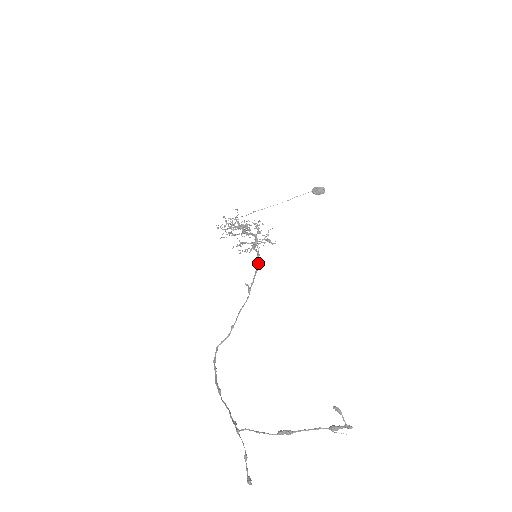
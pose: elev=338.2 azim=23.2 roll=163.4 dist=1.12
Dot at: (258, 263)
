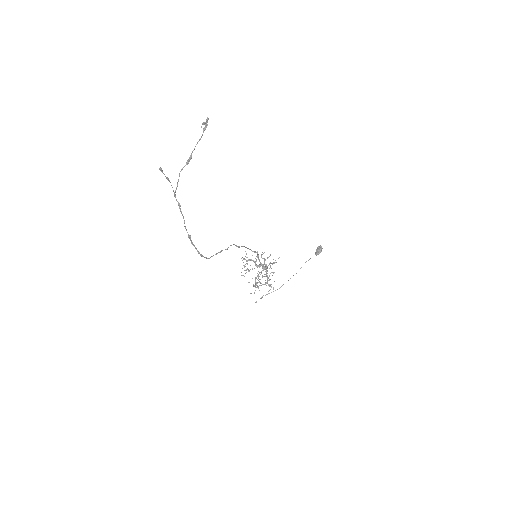
Dot at: (254, 252)
